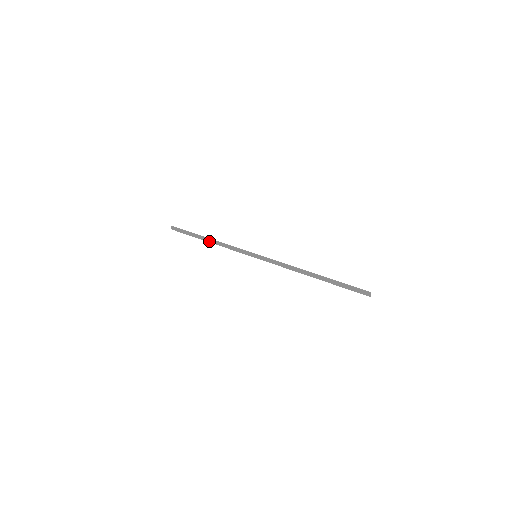
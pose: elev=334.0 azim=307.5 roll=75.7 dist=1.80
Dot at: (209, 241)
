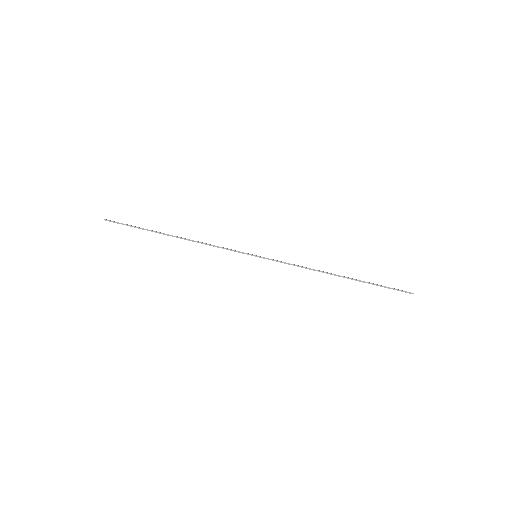
Dot at: occluded
